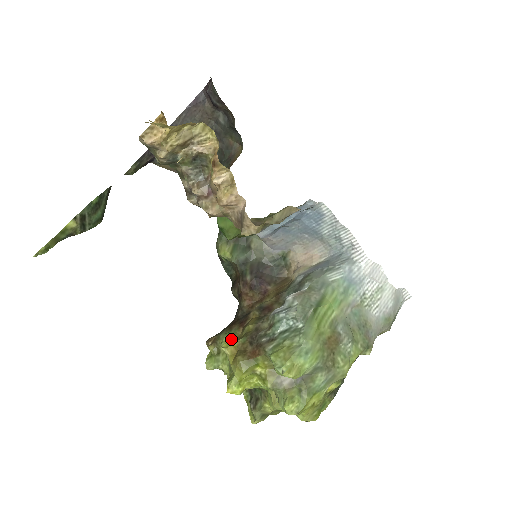
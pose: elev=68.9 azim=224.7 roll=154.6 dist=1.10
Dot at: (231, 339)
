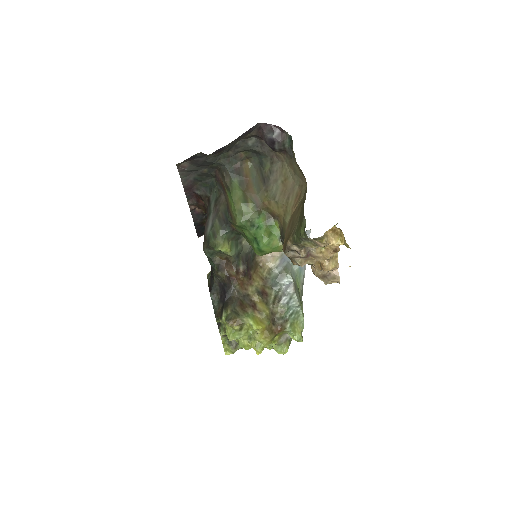
Dot at: (256, 322)
